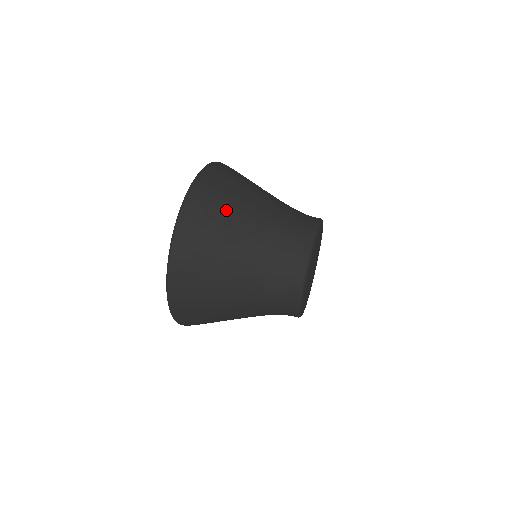
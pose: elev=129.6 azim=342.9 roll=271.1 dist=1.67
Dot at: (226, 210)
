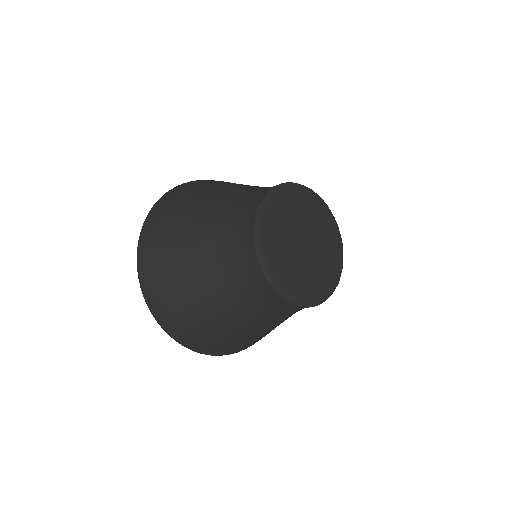
Dot at: (196, 192)
